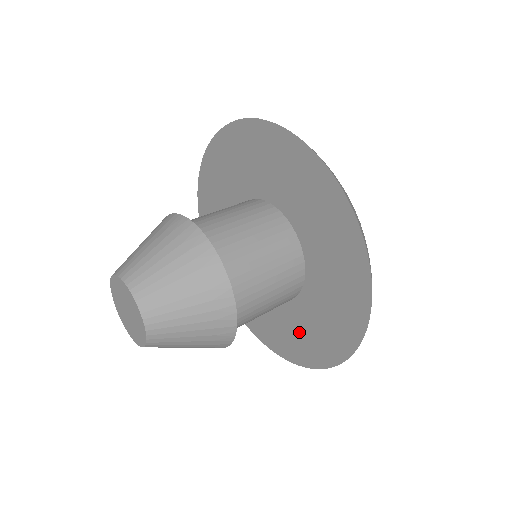
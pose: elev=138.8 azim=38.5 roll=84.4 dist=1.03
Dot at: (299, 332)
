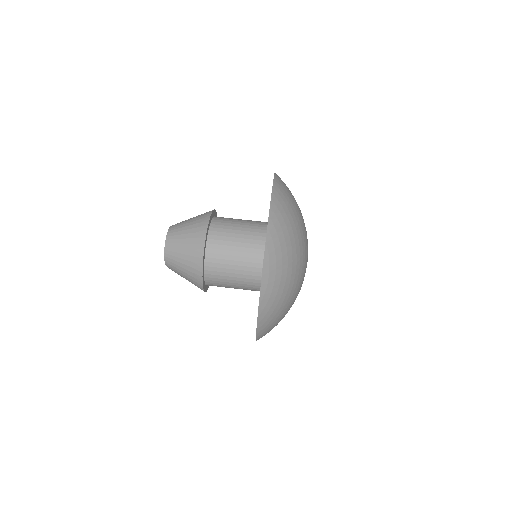
Dot at: occluded
